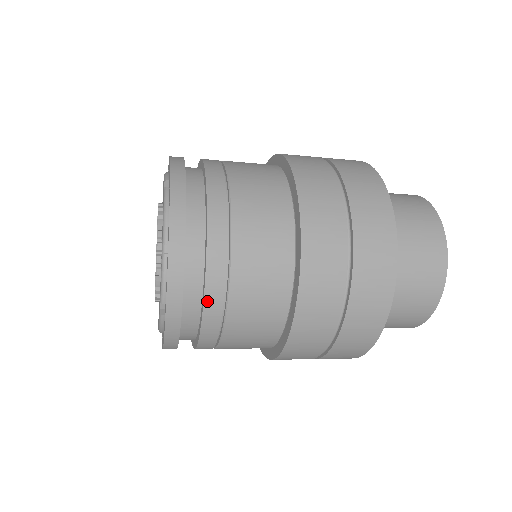
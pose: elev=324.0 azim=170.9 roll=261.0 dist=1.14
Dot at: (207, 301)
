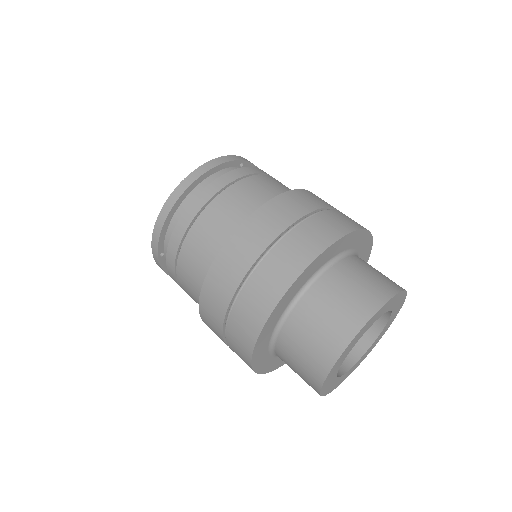
Dot at: (169, 252)
